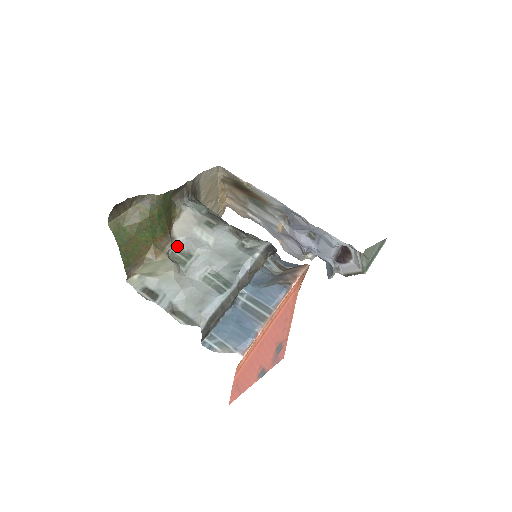
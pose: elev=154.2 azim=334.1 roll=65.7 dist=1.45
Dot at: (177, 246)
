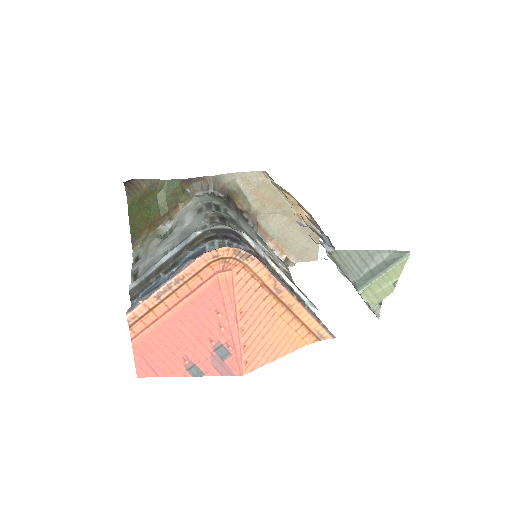
Dot at: (171, 227)
